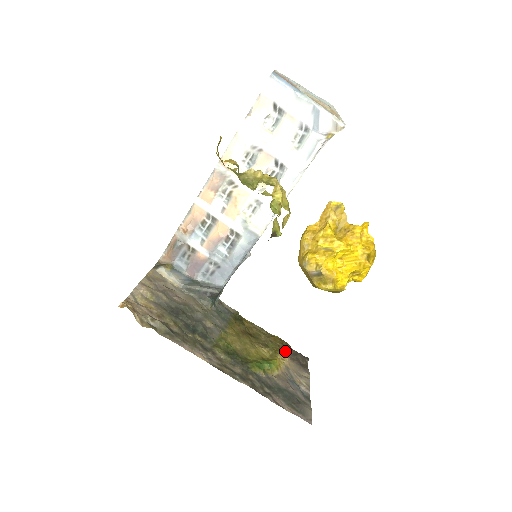
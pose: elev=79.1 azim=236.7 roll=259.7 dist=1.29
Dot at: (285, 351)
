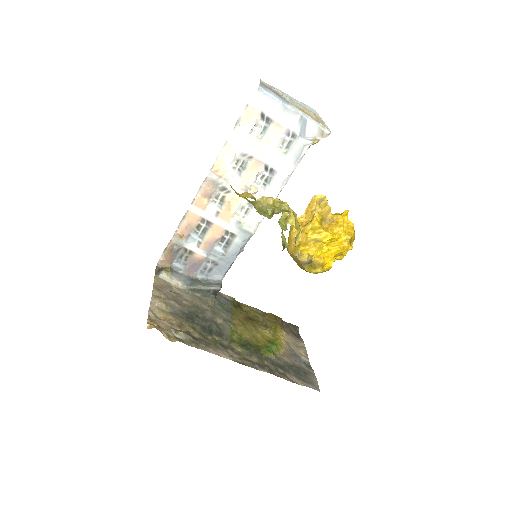
Dot at: (280, 326)
